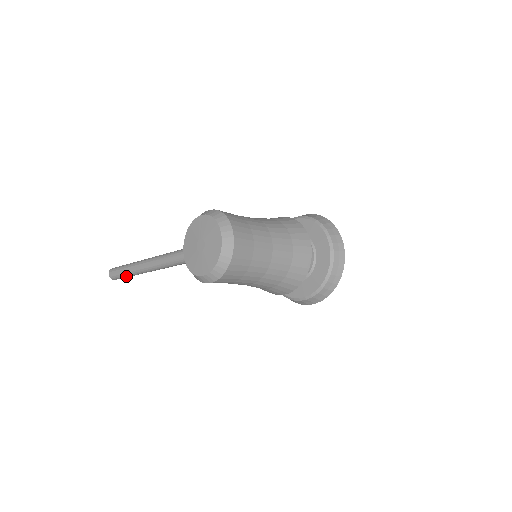
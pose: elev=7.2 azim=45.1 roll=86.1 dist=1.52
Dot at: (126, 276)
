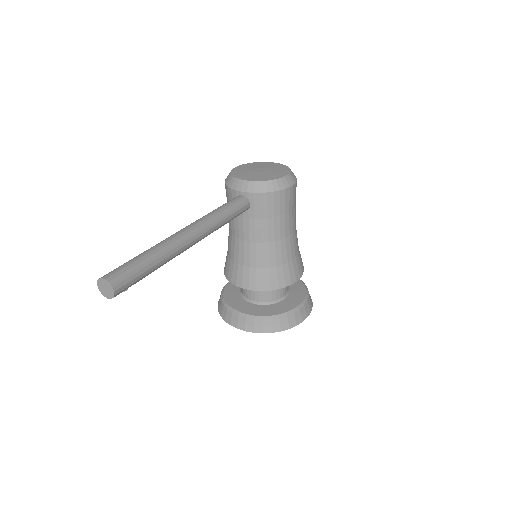
Dot at: (148, 265)
